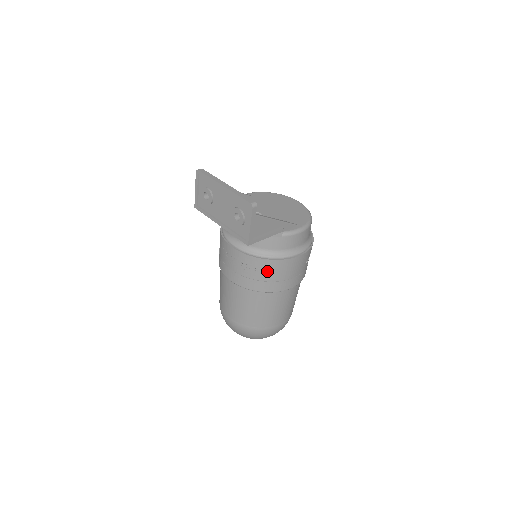
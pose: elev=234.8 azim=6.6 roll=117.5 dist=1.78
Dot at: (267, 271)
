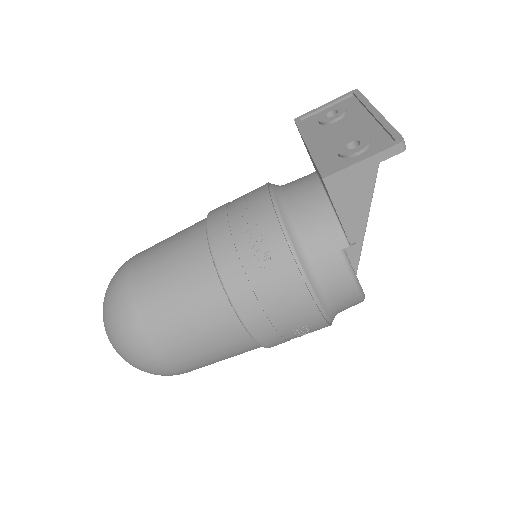
Dot at: (266, 262)
